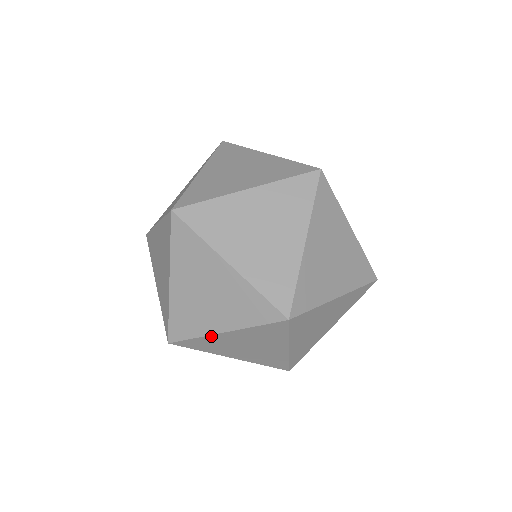
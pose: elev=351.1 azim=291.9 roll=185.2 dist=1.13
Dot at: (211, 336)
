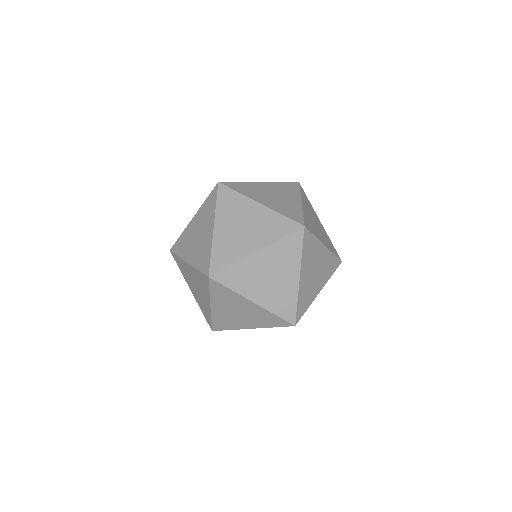
Dot at: (184, 261)
